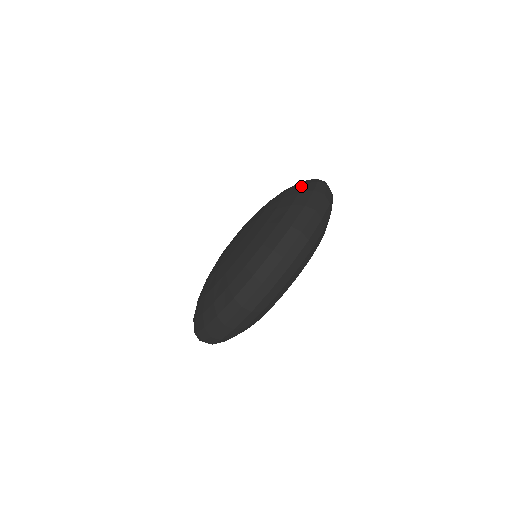
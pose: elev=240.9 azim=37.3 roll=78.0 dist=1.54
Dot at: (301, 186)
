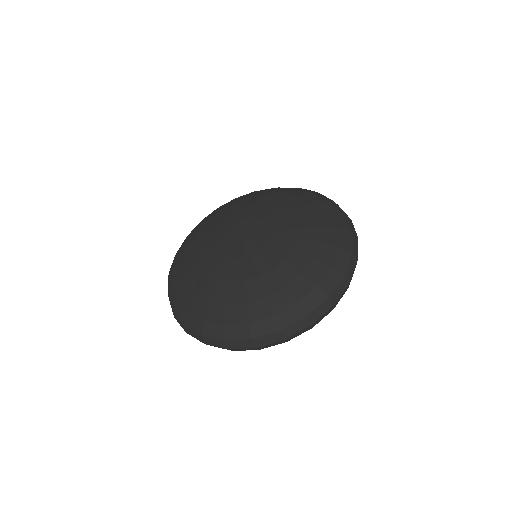
Dot at: (339, 233)
